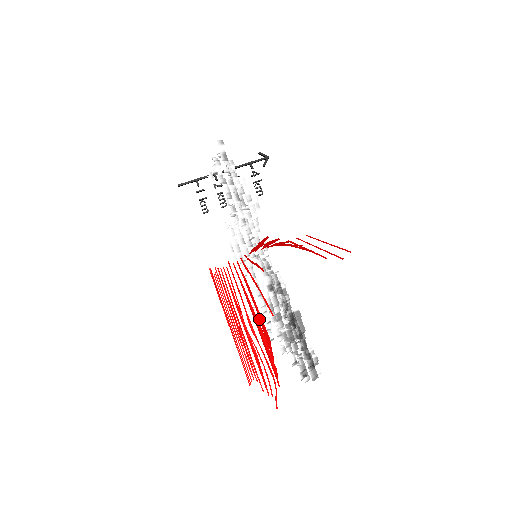
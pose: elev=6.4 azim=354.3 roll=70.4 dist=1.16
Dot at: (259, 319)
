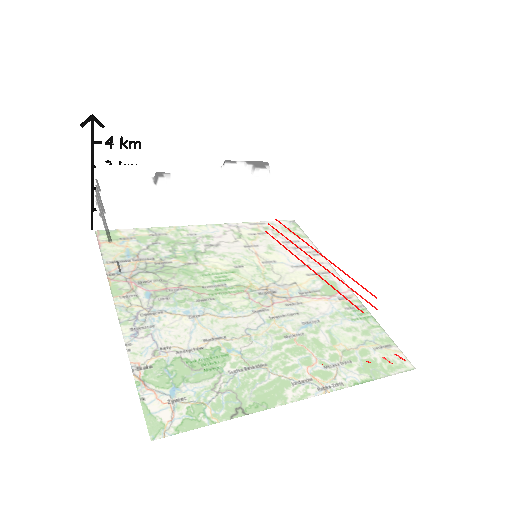
Dot at: occluded
